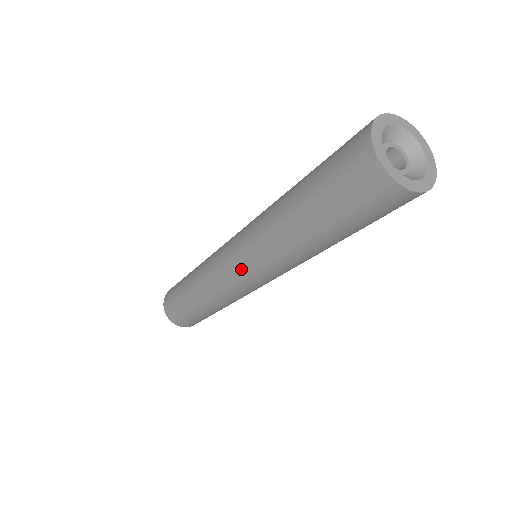
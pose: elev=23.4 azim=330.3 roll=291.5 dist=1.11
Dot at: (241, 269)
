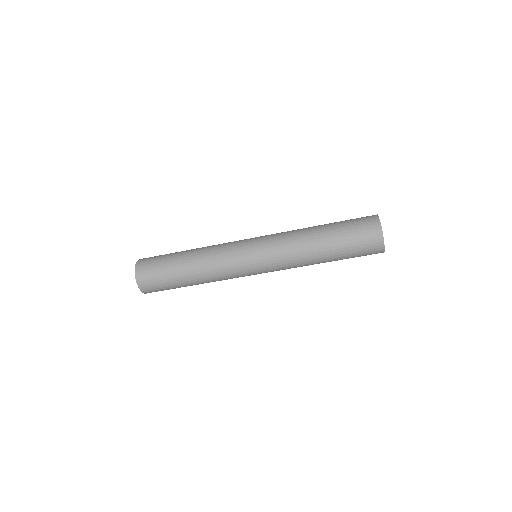
Dot at: (260, 267)
